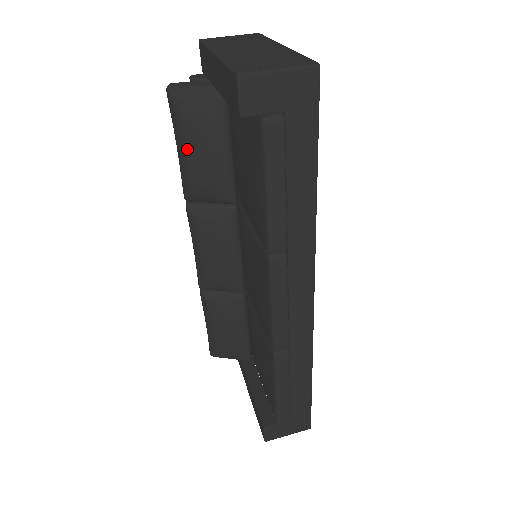
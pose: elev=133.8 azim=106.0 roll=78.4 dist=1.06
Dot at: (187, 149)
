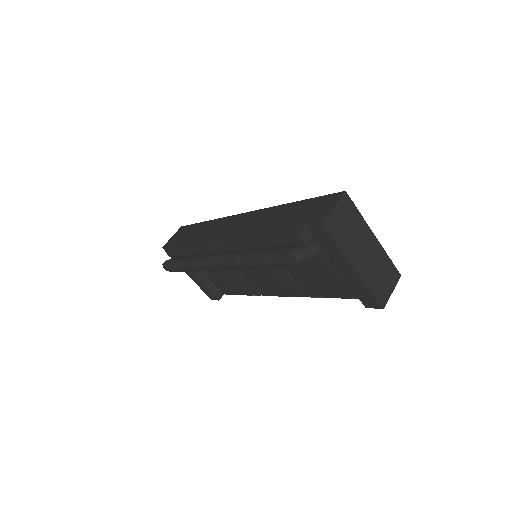
Dot at: occluded
